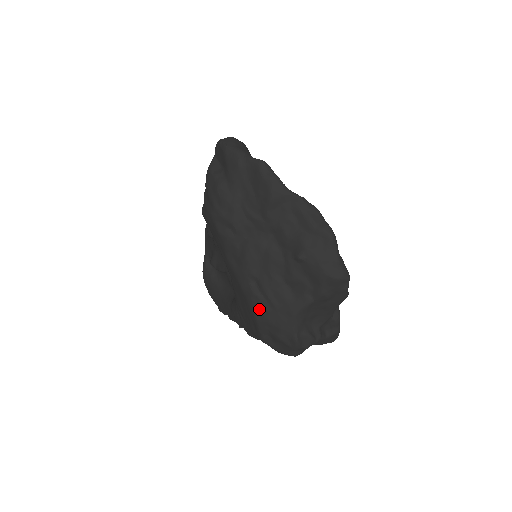
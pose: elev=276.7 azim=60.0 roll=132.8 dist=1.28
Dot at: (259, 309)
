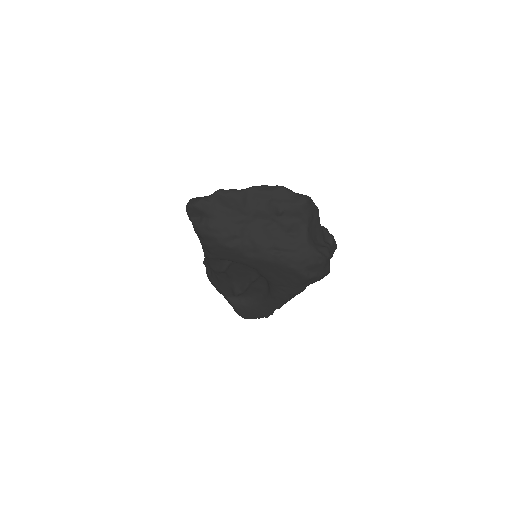
Dot at: (289, 261)
